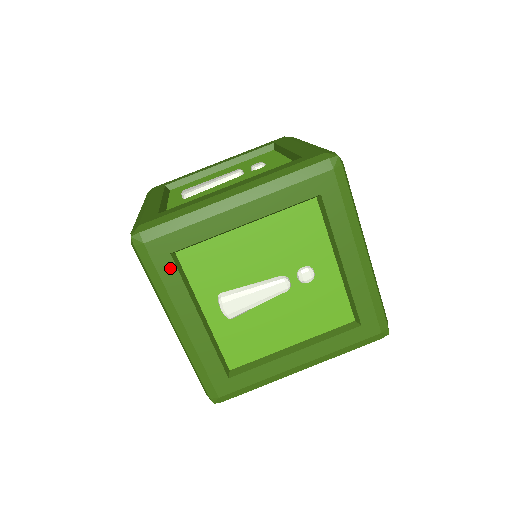
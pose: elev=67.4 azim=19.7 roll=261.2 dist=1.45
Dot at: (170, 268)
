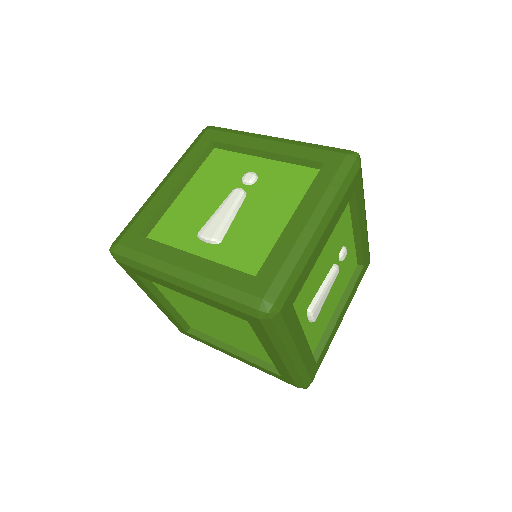
Dot at: (292, 316)
